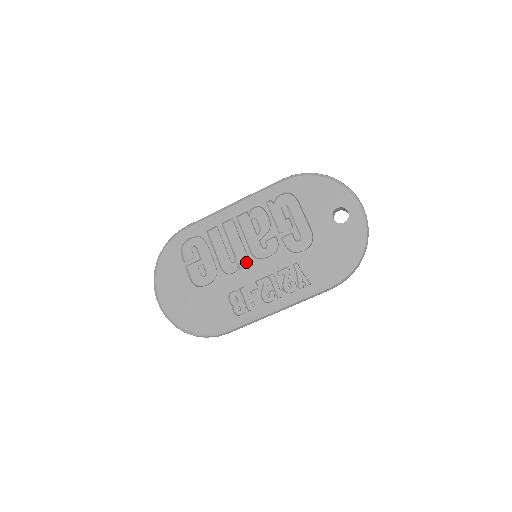
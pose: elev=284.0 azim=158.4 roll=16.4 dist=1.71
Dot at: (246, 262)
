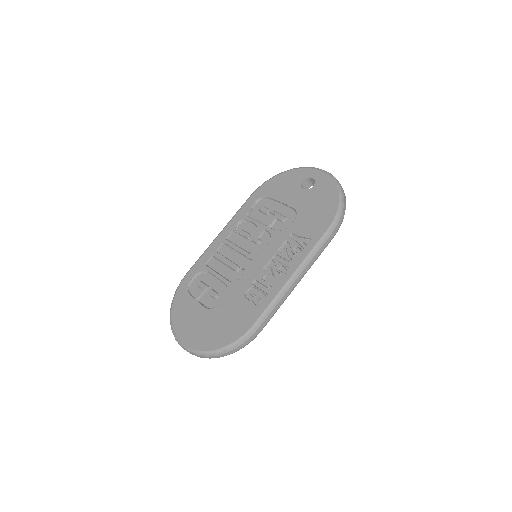
Dot at: (249, 263)
